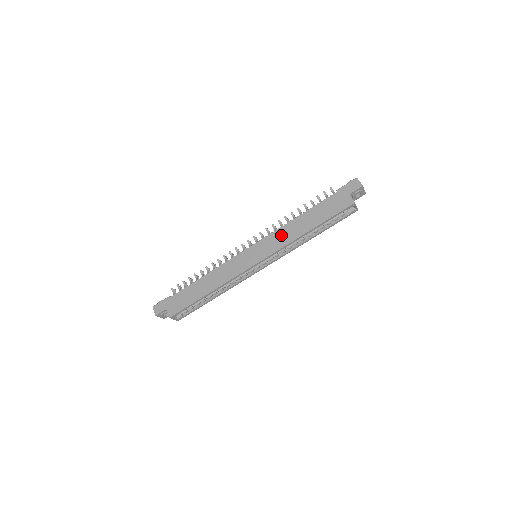
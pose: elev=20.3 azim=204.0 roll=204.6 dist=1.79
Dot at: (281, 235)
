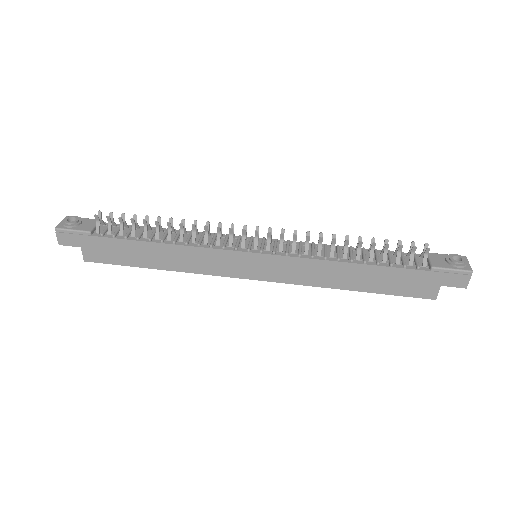
Dot at: (311, 270)
